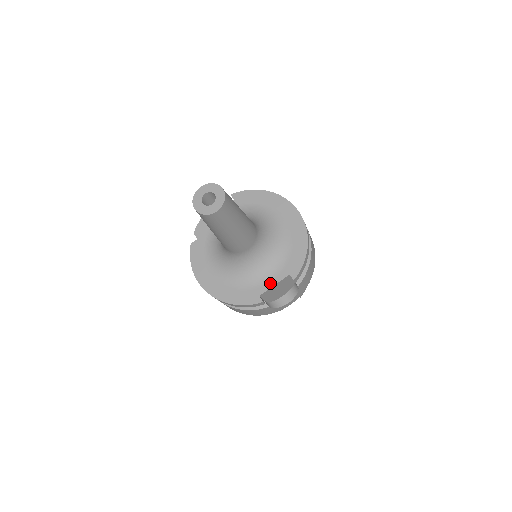
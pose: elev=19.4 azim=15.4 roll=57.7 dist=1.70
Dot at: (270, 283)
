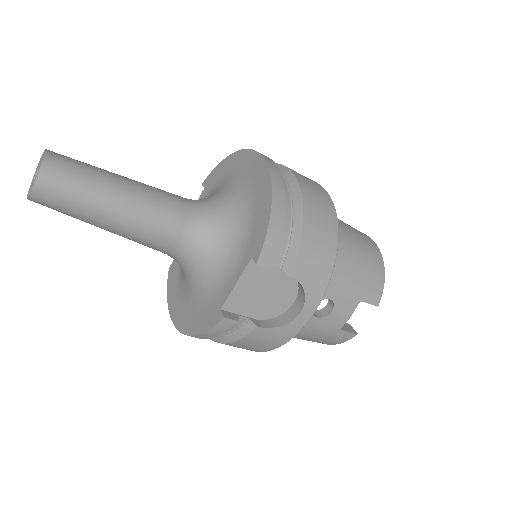
Dot at: (231, 283)
